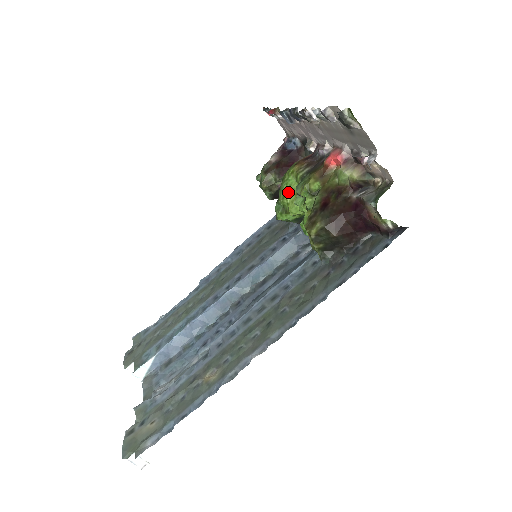
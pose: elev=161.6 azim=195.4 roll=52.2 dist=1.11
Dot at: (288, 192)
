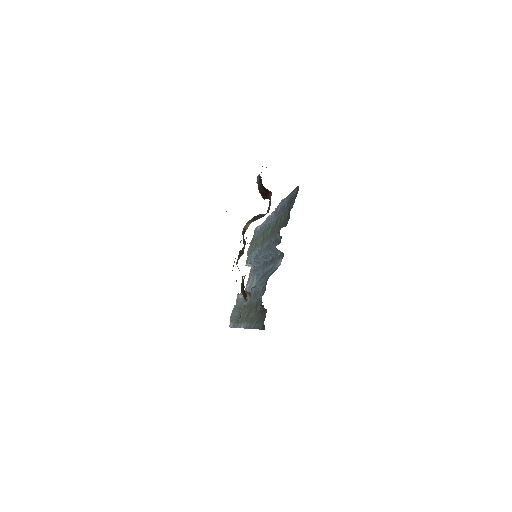
Dot at: occluded
